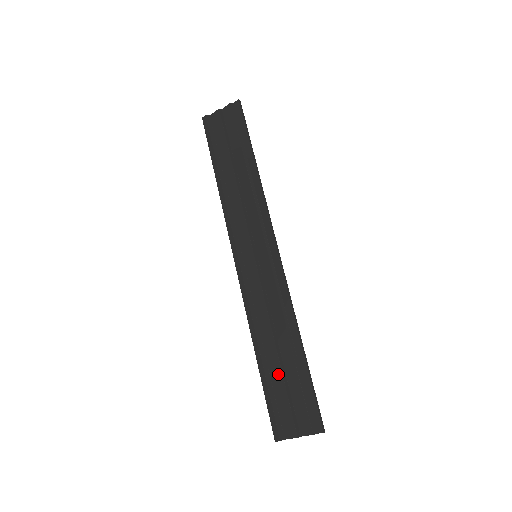
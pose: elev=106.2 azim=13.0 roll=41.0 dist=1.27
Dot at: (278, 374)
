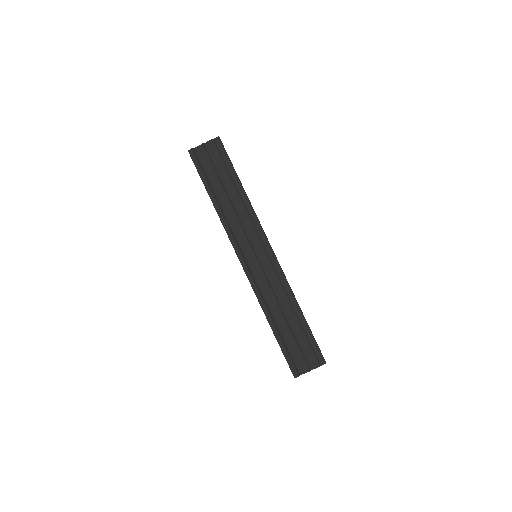
Dot at: (289, 334)
